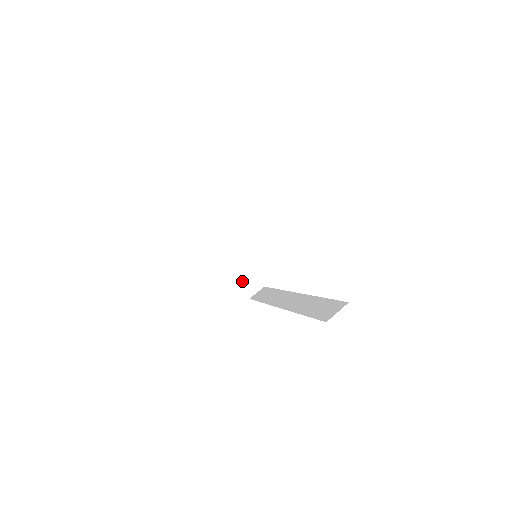
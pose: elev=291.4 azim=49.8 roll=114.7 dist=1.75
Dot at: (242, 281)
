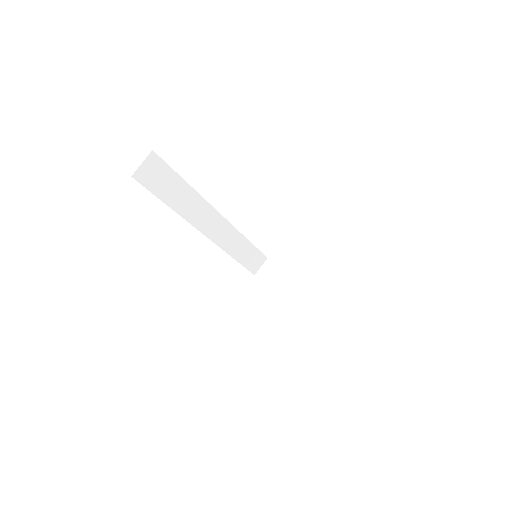
Dot at: (317, 315)
